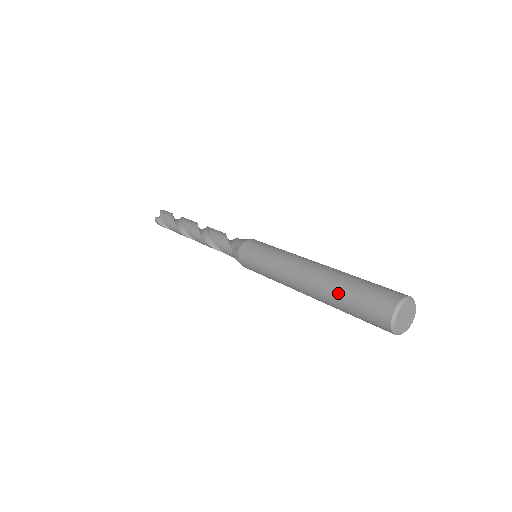
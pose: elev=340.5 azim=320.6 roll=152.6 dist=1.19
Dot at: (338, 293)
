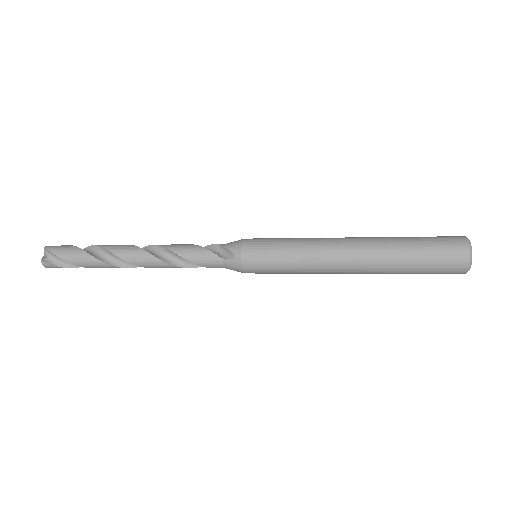
Dot at: (403, 258)
